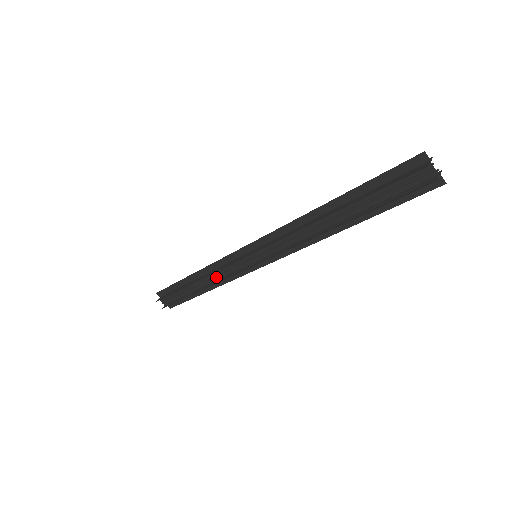
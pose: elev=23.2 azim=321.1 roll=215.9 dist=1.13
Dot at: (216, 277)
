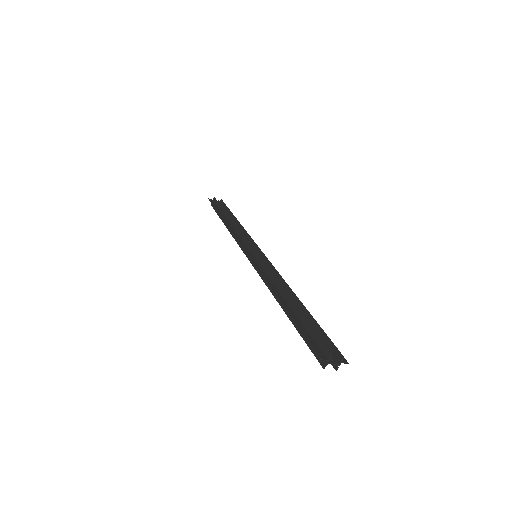
Dot at: occluded
